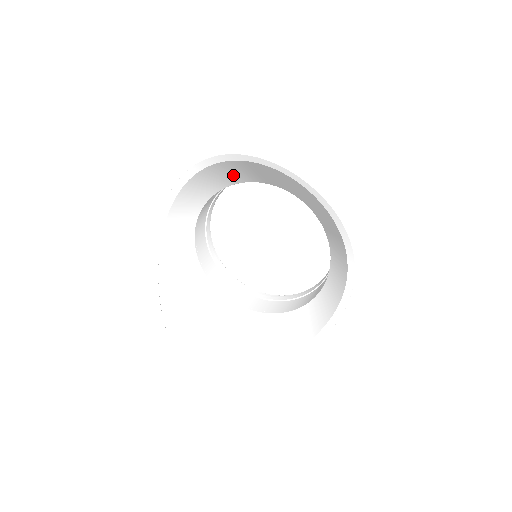
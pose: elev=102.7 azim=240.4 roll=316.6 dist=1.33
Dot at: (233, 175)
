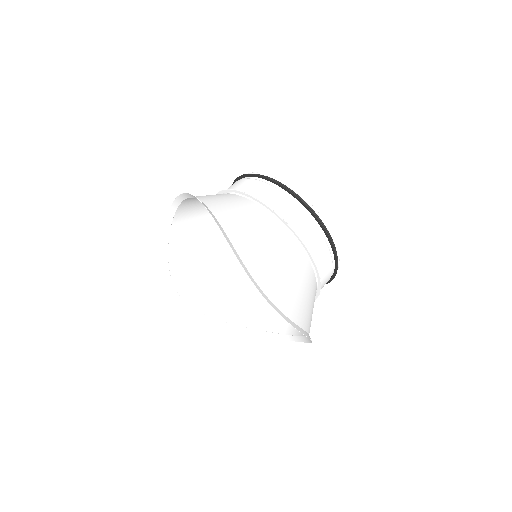
Dot at: (247, 215)
